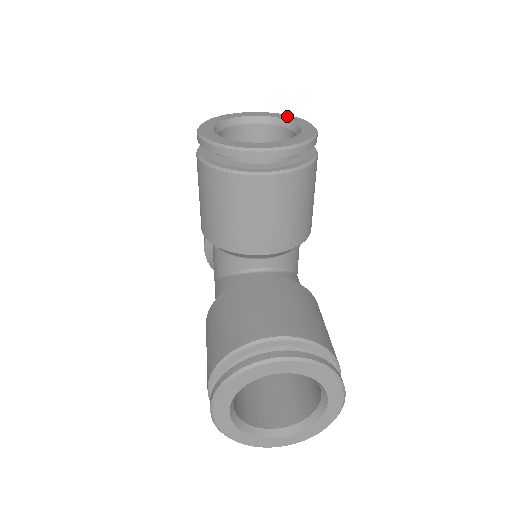
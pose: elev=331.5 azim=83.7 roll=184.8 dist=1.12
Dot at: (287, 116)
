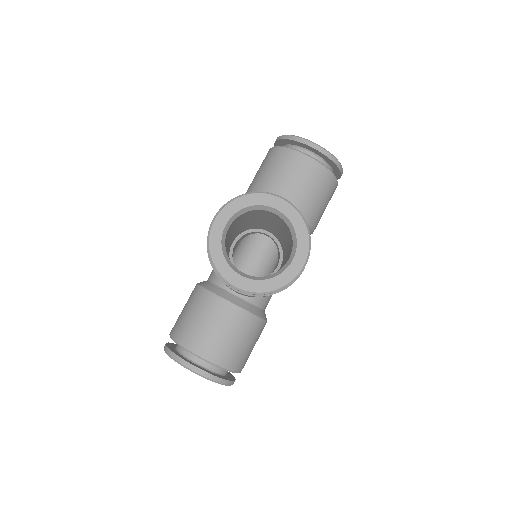
Dot at: (302, 228)
